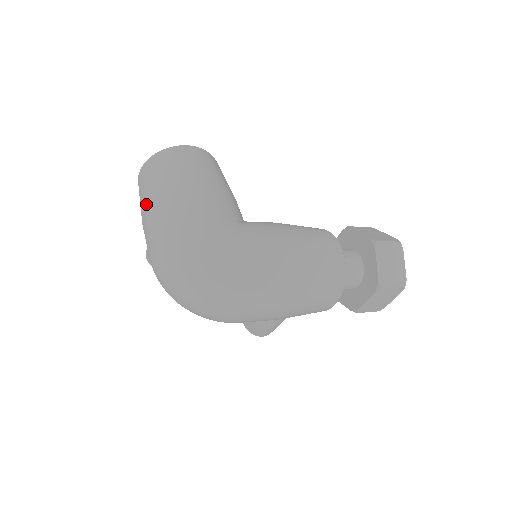
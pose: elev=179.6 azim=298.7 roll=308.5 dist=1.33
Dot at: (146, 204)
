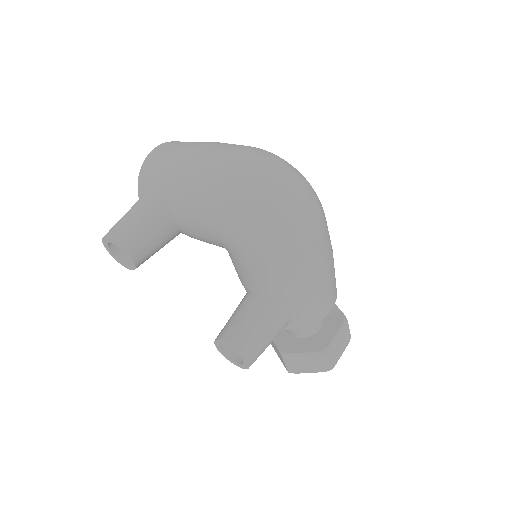
Dot at: (198, 144)
